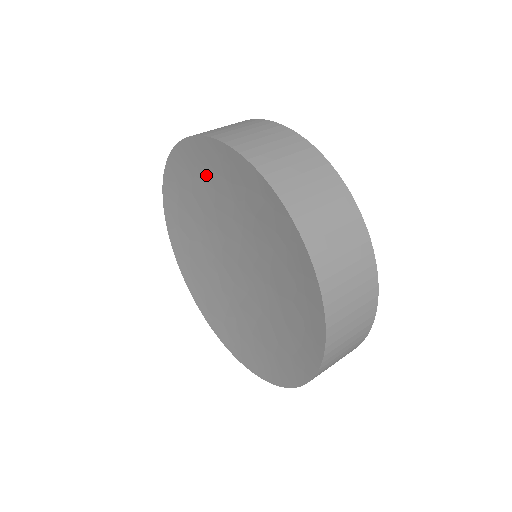
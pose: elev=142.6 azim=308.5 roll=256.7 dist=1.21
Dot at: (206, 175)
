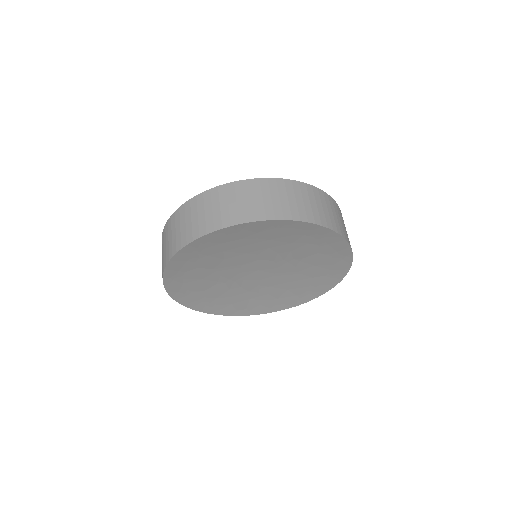
Dot at: (212, 250)
